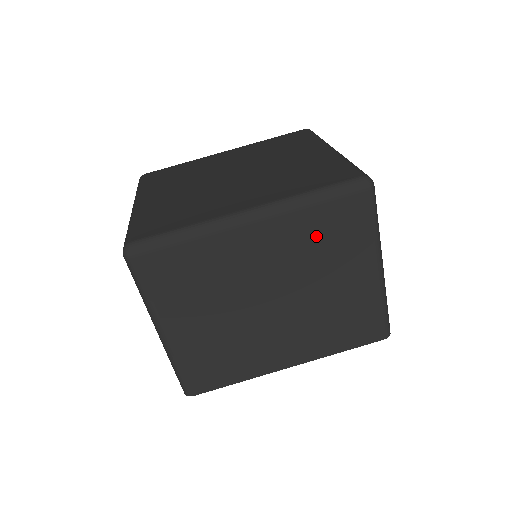
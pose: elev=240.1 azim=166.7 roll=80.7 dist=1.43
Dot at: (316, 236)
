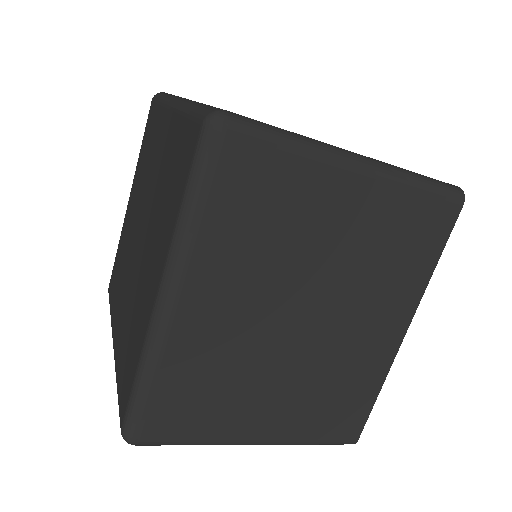
Dot at: occluded
